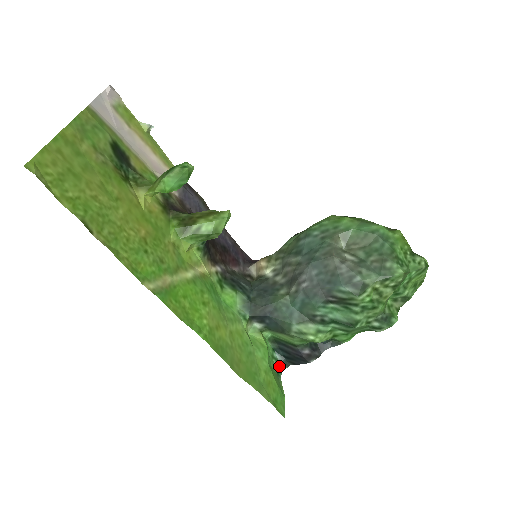
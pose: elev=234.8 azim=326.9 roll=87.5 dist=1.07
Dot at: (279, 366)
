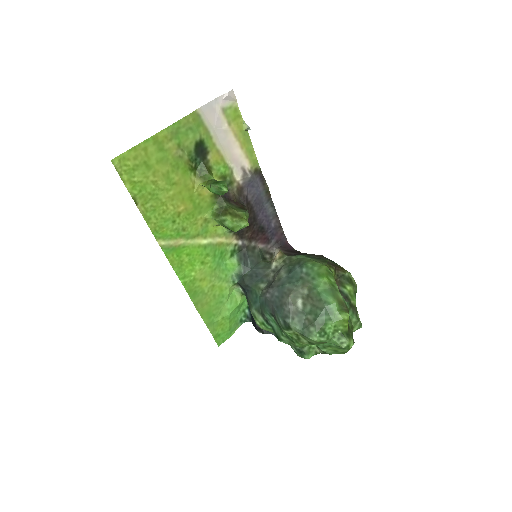
Dot at: (245, 318)
